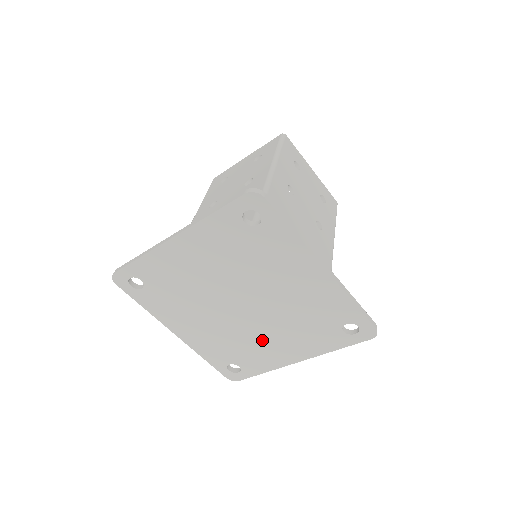
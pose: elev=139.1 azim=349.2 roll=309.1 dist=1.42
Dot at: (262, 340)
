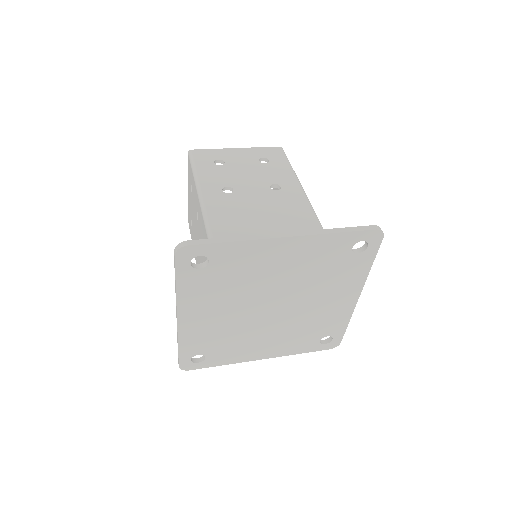
Dot at: (254, 338)
